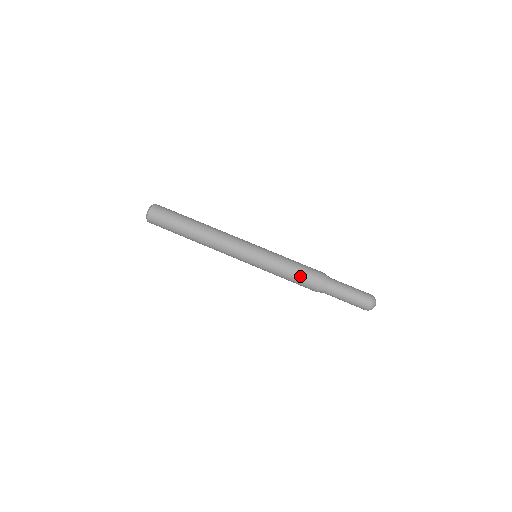
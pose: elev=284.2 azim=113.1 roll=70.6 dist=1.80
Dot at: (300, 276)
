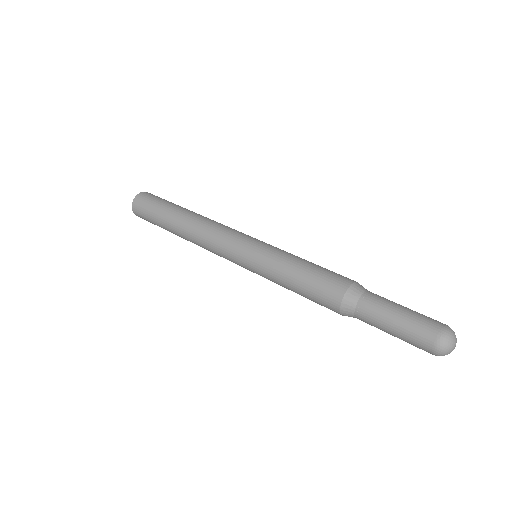
Dot at: (321, 270)
